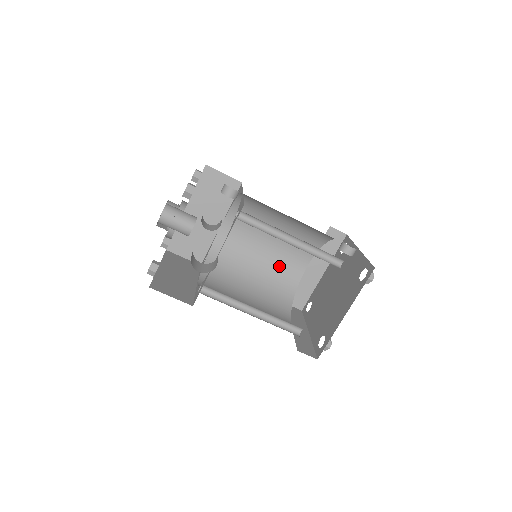
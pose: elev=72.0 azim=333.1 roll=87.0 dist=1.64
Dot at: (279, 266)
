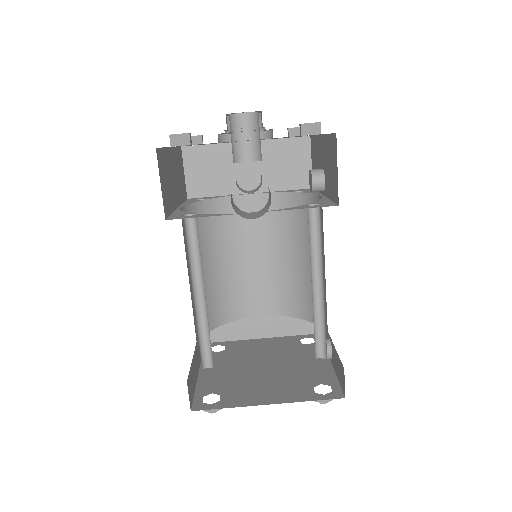
Dot at: (243, 286)
